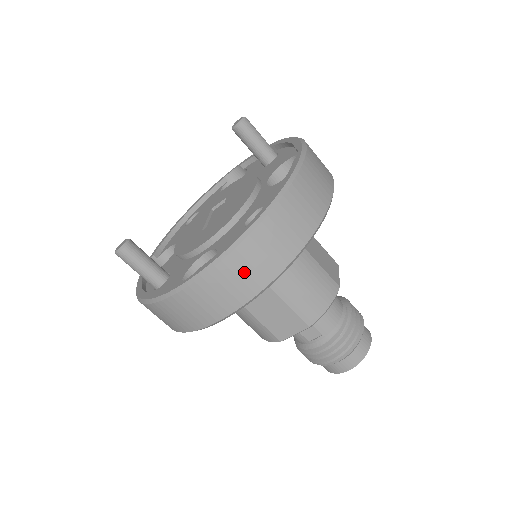
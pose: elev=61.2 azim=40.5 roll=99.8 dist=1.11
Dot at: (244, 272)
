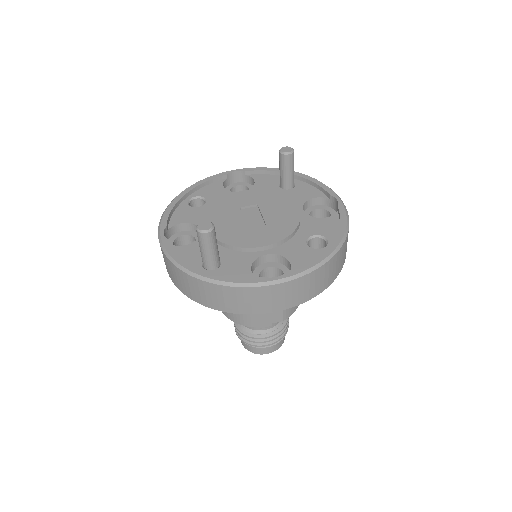
Dot at: (314, 283)
